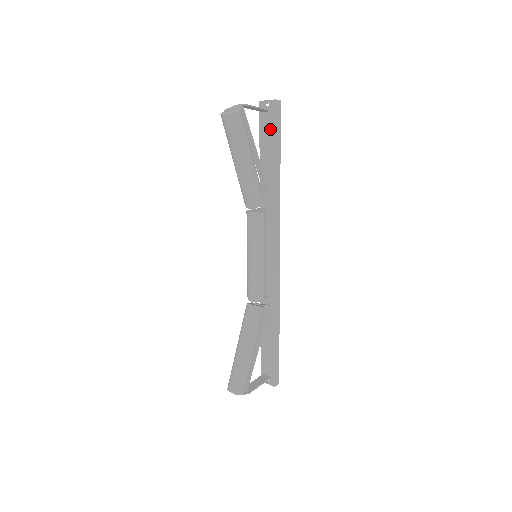
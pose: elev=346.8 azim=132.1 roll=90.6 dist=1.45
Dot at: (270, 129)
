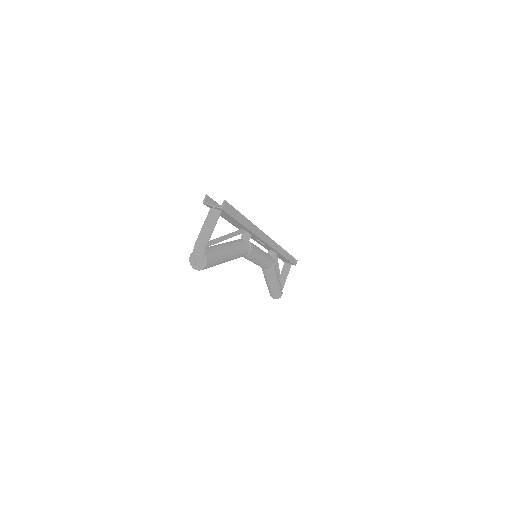
Dot at: (227, 216)
